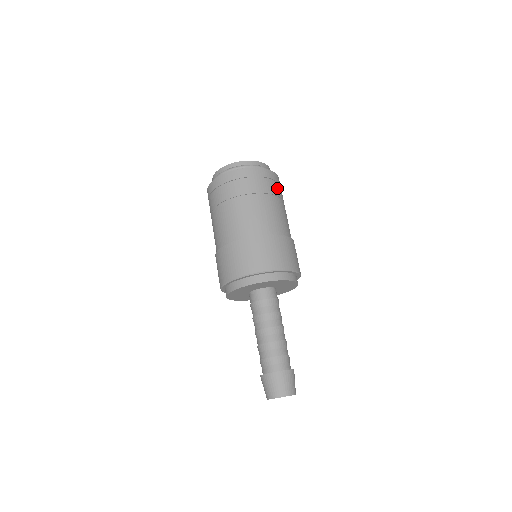
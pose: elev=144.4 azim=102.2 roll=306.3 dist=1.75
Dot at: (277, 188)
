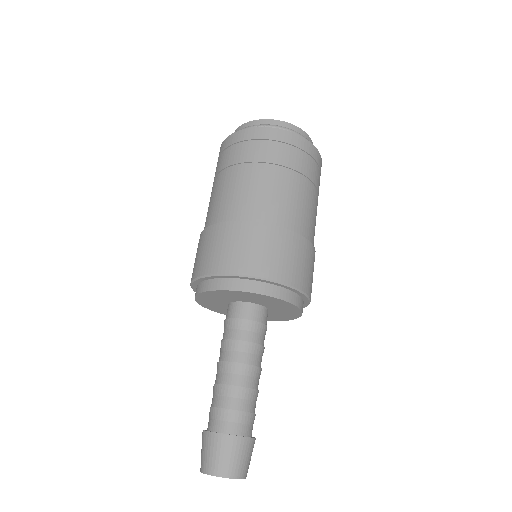
Dot at: (274, 151)
